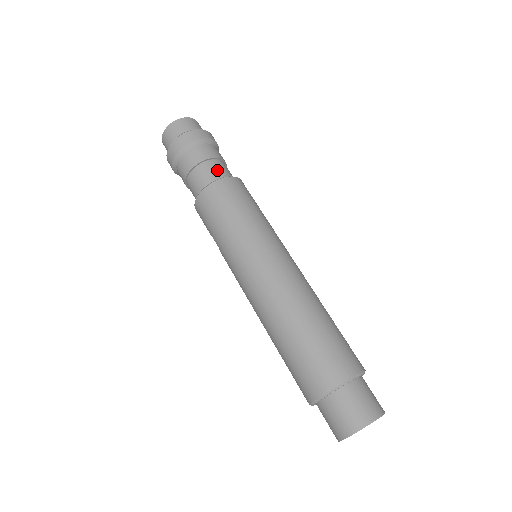
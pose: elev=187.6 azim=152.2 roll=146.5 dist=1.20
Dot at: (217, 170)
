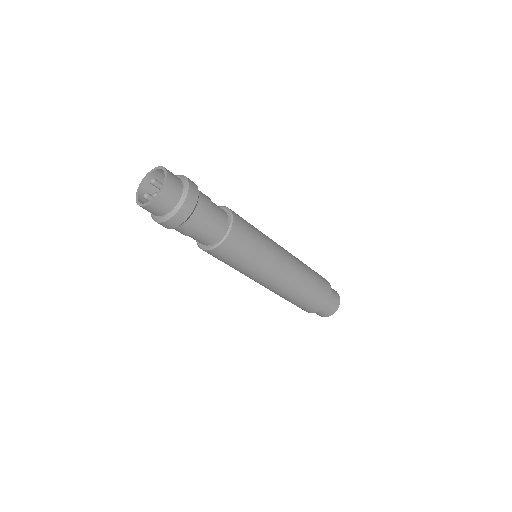
Dot at: (219, 221)
